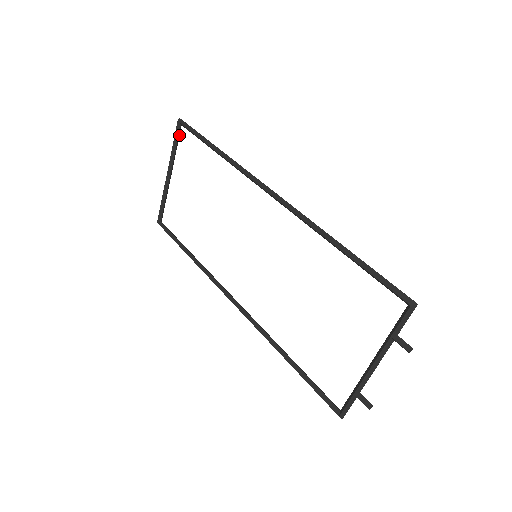
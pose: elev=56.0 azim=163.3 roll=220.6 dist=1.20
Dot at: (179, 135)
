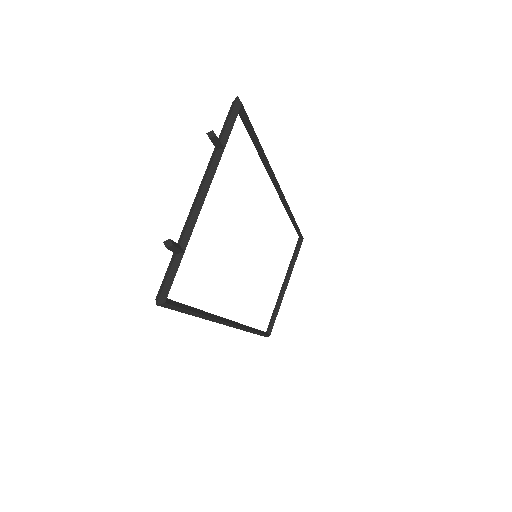
Dot at: (299, 250)
